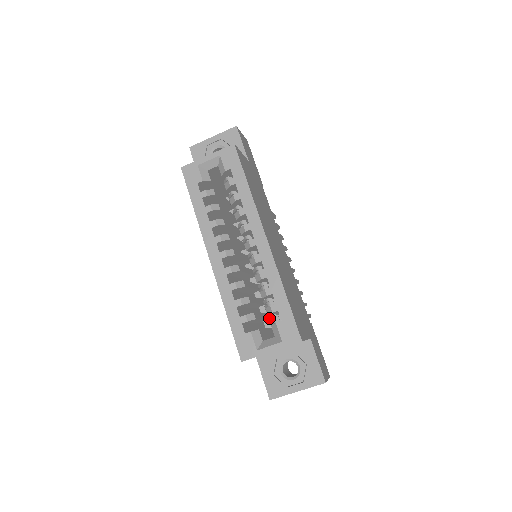
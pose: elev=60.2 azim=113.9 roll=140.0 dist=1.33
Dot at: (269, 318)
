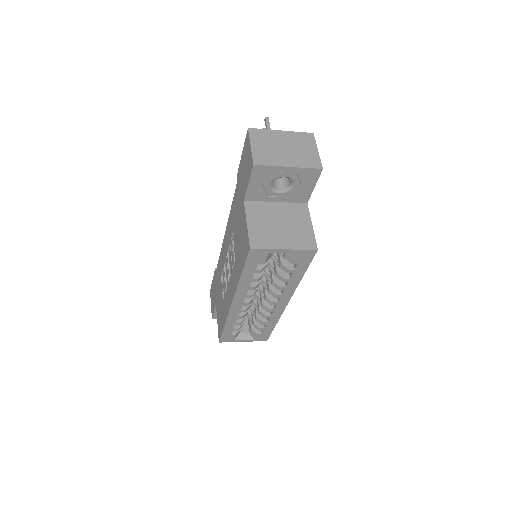
Dot at: (249, 316)
